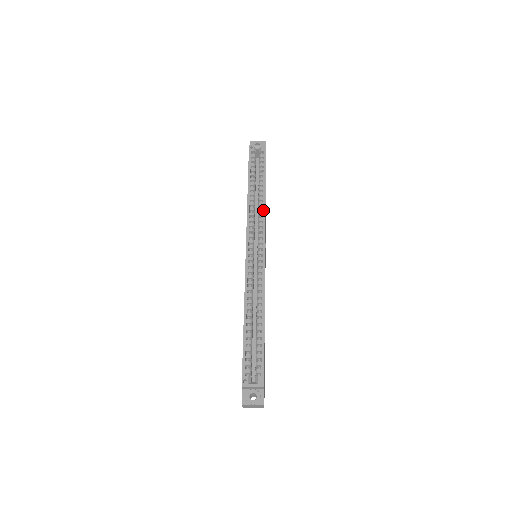
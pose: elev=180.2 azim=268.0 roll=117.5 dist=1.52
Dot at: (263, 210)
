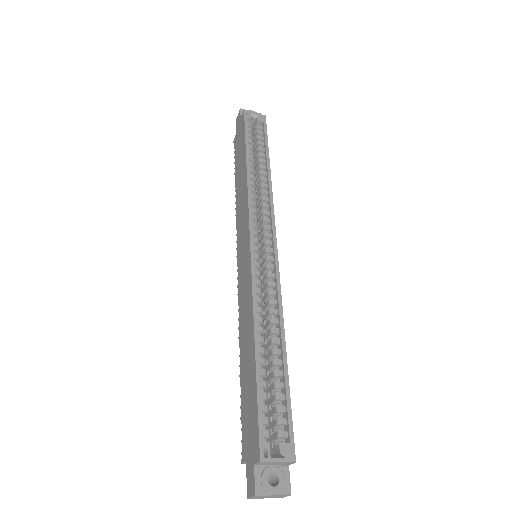
Dot at: (270, 194)
